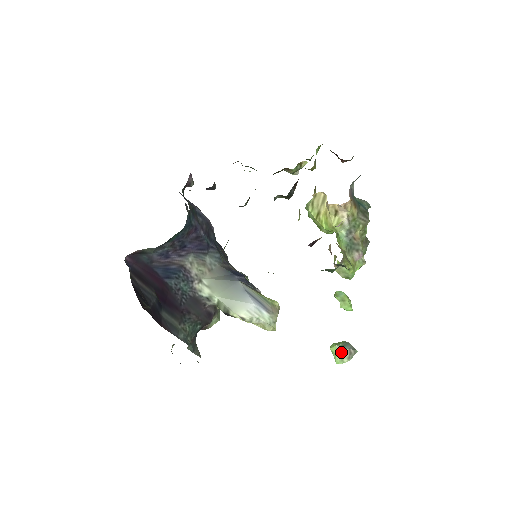
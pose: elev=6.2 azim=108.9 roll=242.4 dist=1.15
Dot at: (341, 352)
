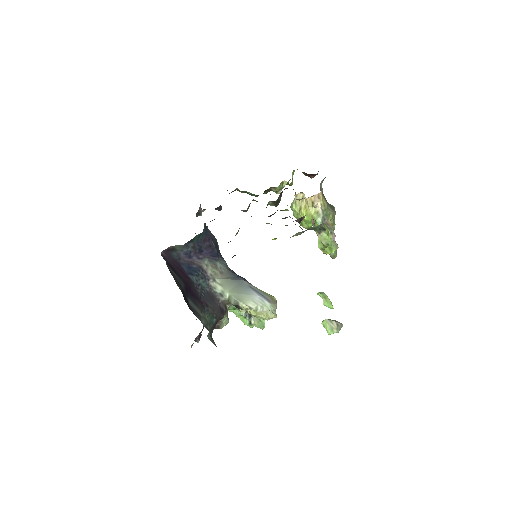
Dot at: (331, 324)
